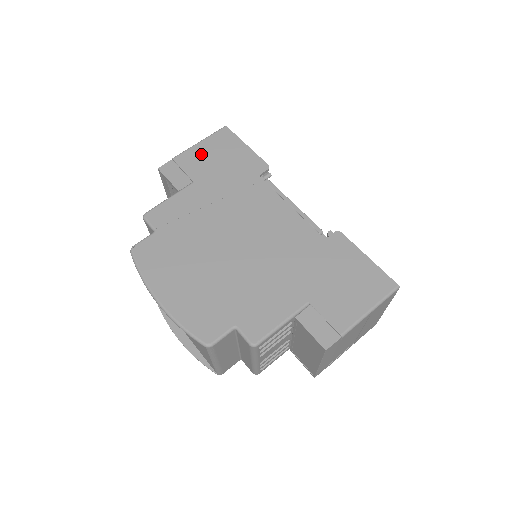
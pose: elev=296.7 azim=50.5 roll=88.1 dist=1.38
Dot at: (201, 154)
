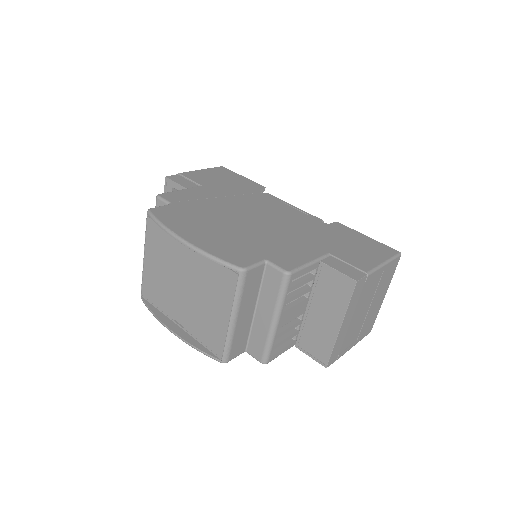
Dot at: (204, 174)
